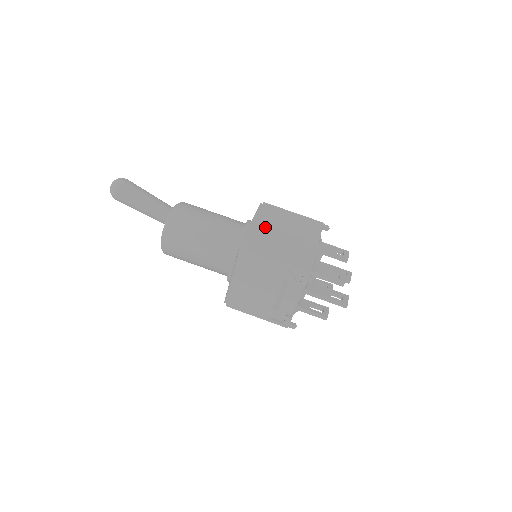
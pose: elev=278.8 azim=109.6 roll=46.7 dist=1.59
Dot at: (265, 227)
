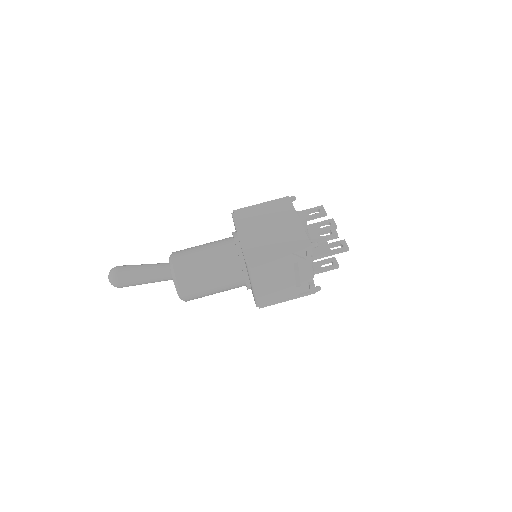
Dot at: (251, 232)
